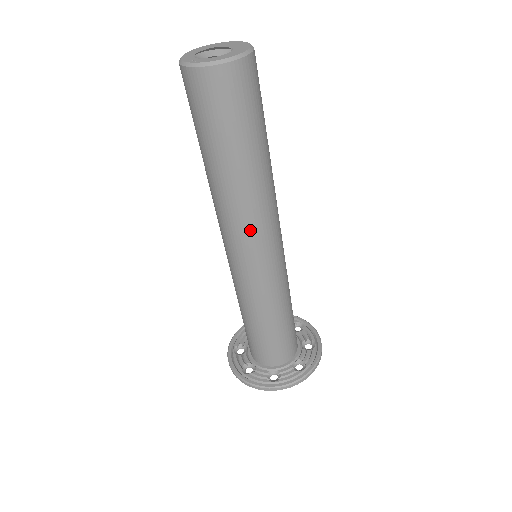
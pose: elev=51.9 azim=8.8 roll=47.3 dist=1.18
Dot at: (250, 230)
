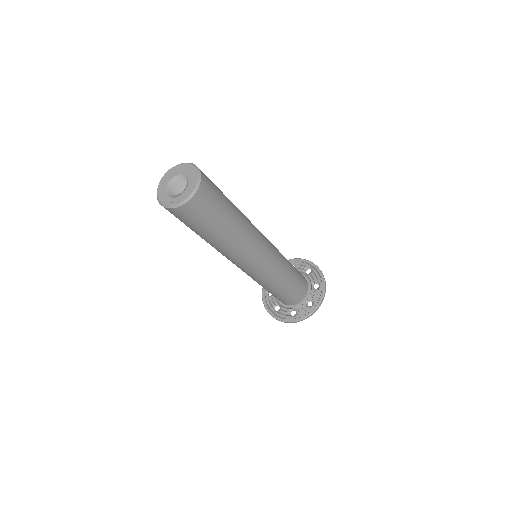
Dot at: (254, 249)
